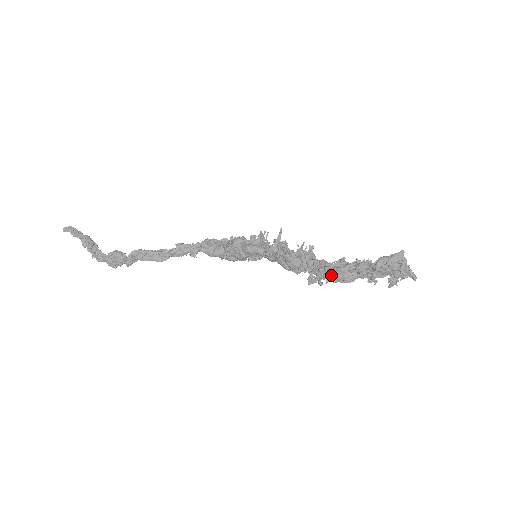
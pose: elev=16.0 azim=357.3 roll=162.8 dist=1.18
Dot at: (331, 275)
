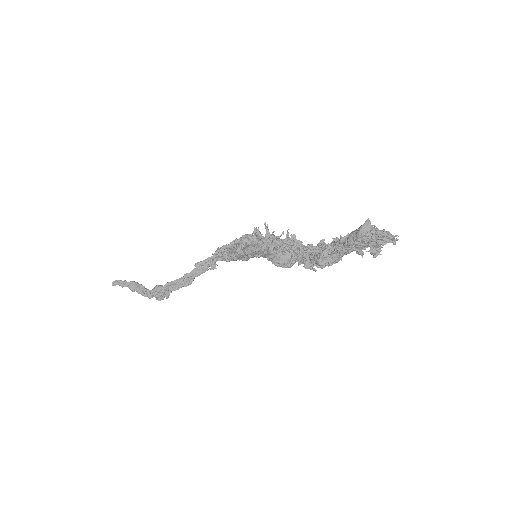
Dot at: (315, 263)
